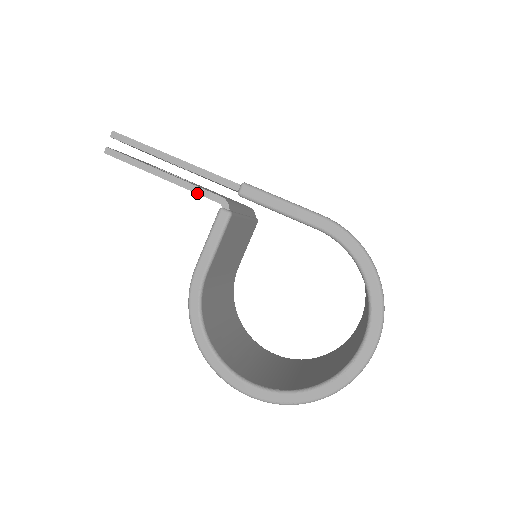
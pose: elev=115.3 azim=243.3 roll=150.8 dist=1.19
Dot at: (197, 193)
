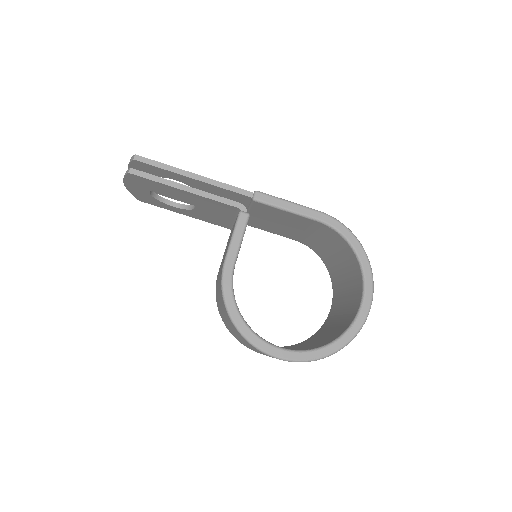
Dot at: (218, 201)
